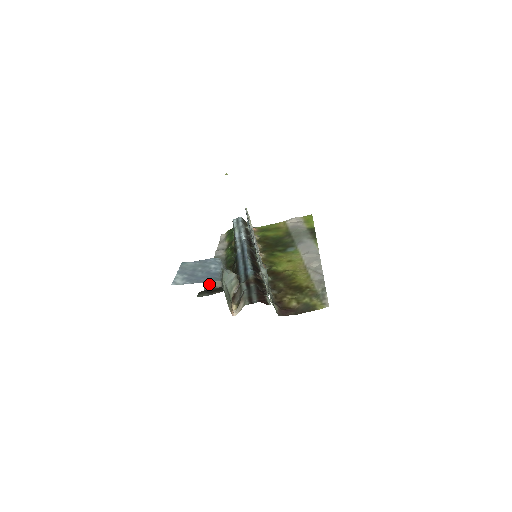
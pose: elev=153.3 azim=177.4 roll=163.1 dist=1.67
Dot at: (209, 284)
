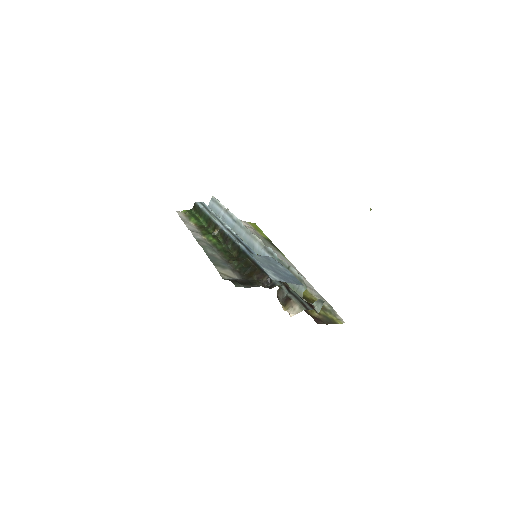
Dot at: (222, 272)
